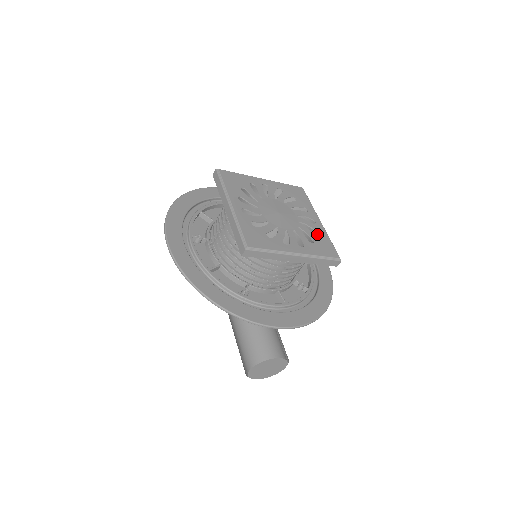
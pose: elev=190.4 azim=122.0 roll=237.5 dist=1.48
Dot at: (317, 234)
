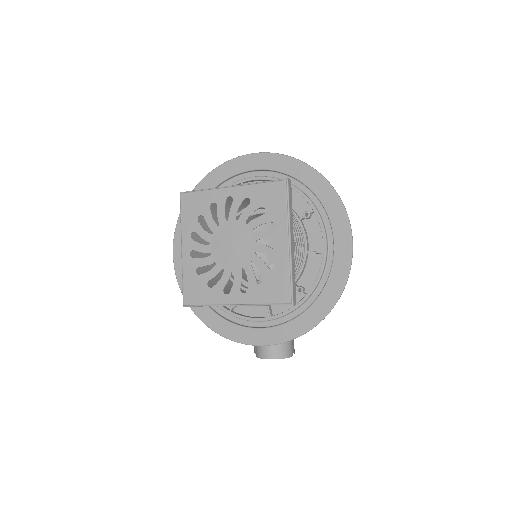
Dot at: (273, 268)
